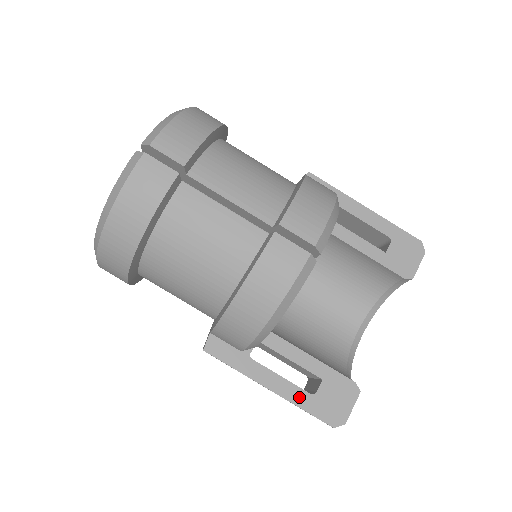
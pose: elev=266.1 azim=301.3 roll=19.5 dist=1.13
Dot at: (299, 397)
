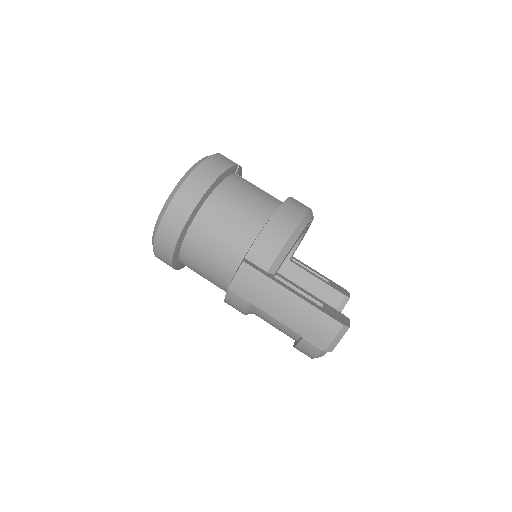
Dot at: (313, 304)
